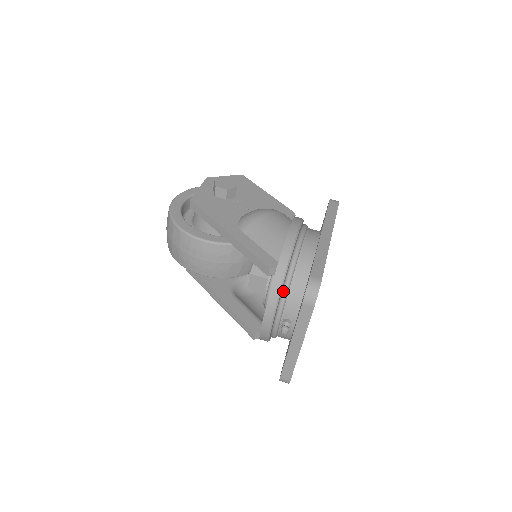
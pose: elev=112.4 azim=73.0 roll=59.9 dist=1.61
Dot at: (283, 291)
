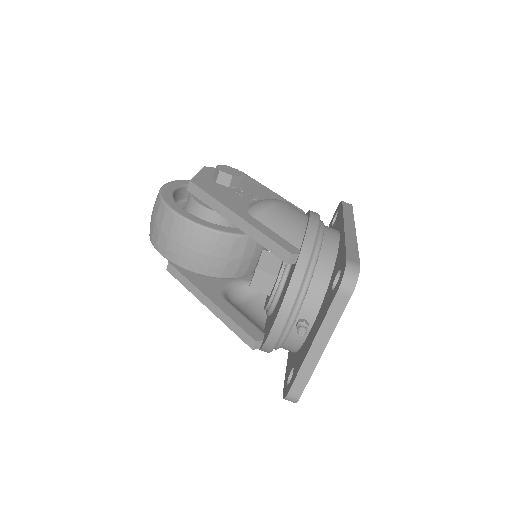
Dot at: (304, 283)
